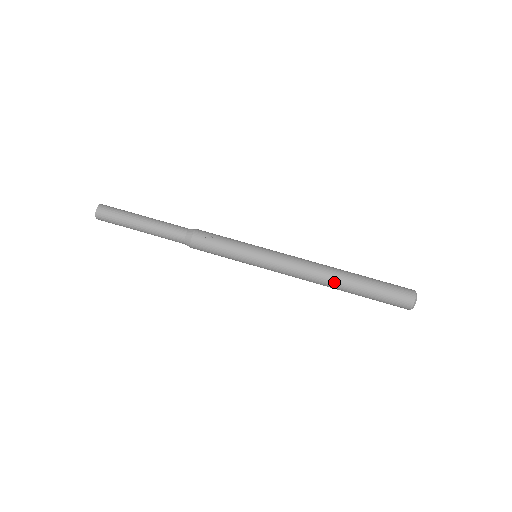
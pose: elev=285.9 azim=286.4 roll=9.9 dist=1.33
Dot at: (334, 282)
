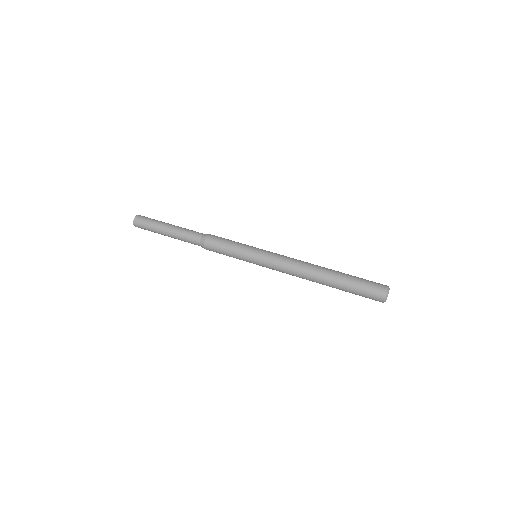
Dot at: (320, 270)
